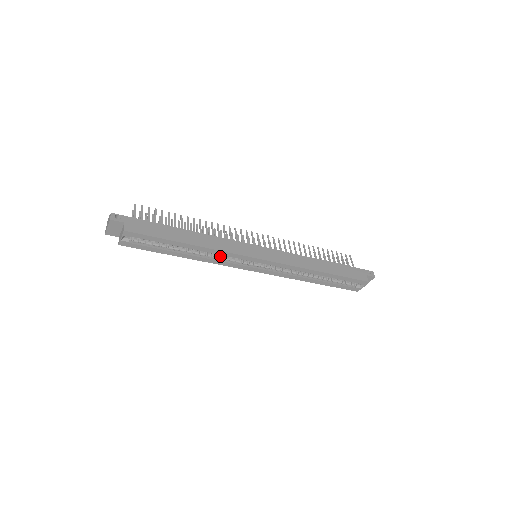
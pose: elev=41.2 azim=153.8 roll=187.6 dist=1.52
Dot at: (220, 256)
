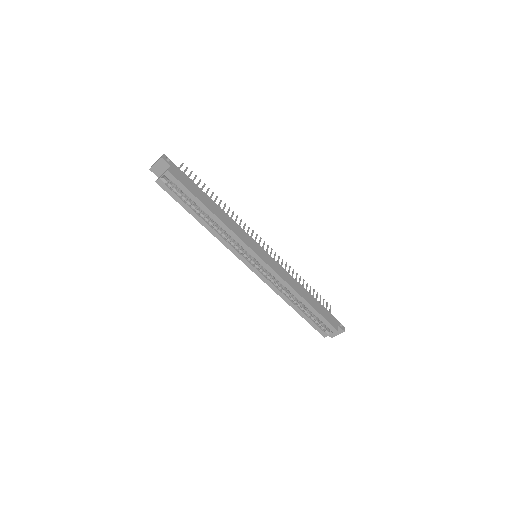
Dot at: (228, 237)
